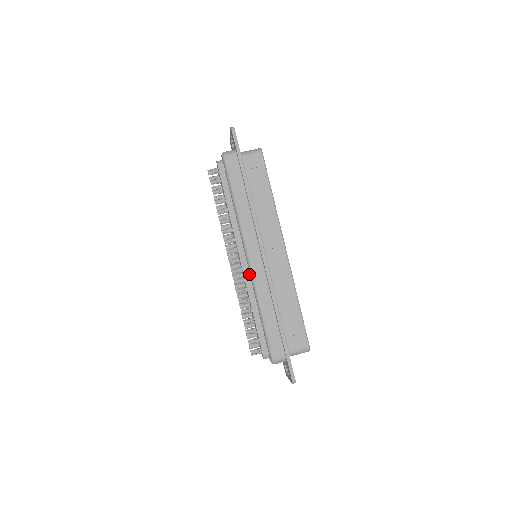
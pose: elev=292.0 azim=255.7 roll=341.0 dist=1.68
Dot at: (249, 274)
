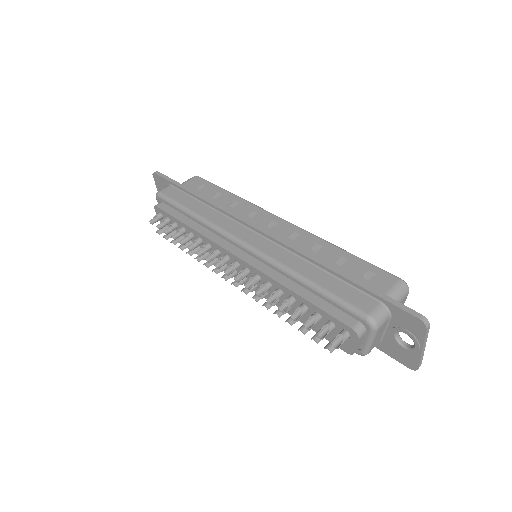
Dot at: (258, 262)
